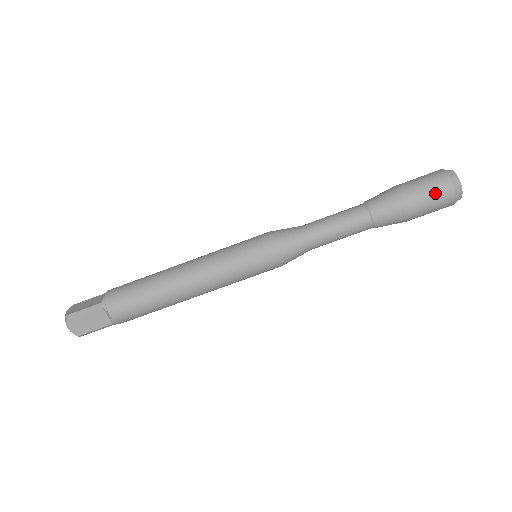
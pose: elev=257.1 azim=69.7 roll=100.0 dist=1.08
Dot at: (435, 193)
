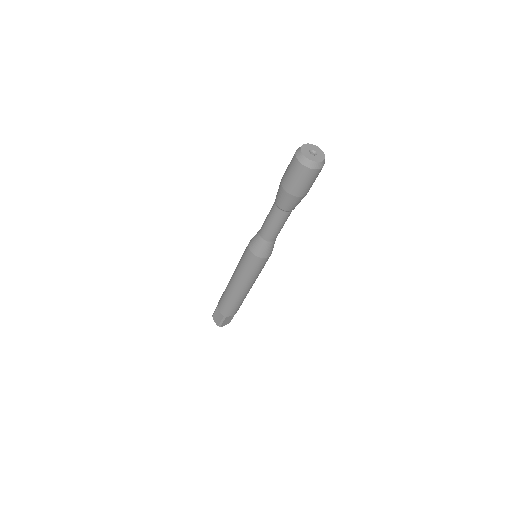
Dot at: (309, 180)
